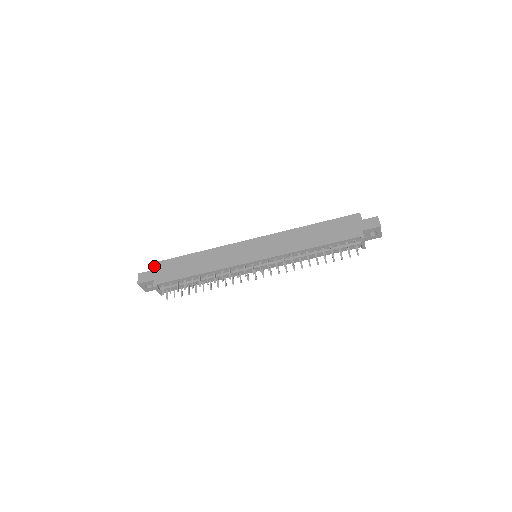
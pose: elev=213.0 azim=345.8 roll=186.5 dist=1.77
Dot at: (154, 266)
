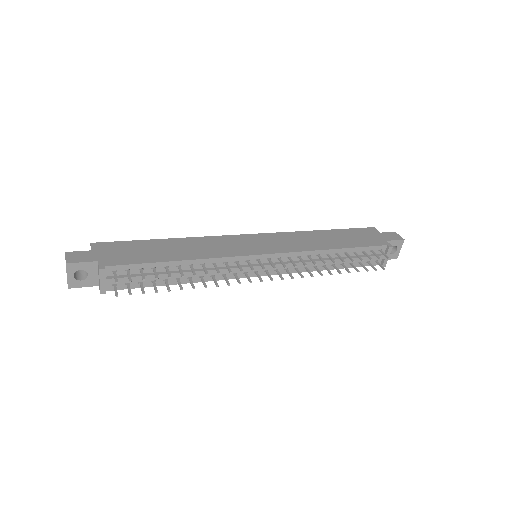
Dot at: (96, 246)
